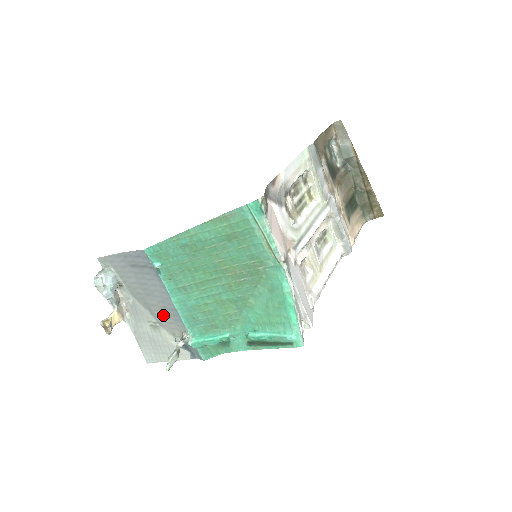
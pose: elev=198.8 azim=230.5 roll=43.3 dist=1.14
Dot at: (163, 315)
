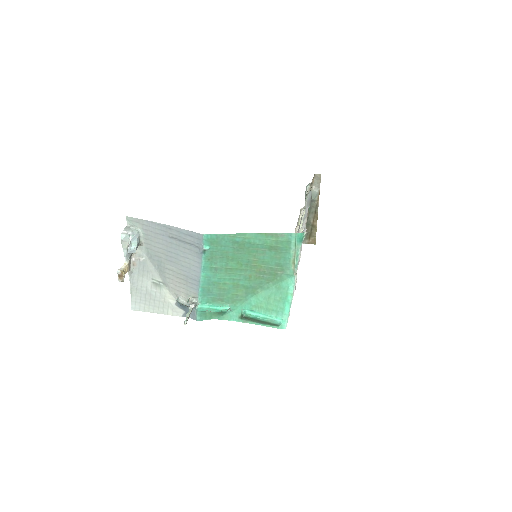
Dot at: (176, 280)
